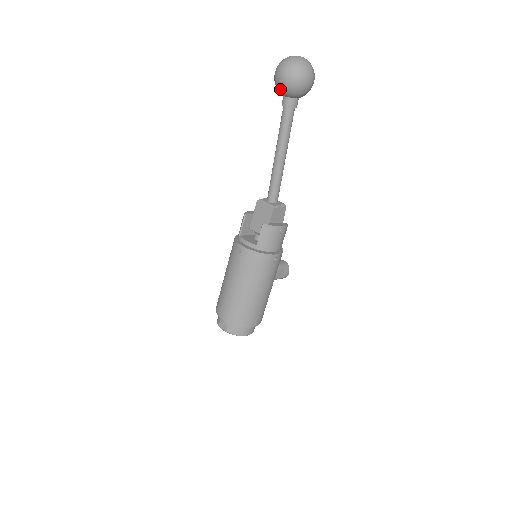
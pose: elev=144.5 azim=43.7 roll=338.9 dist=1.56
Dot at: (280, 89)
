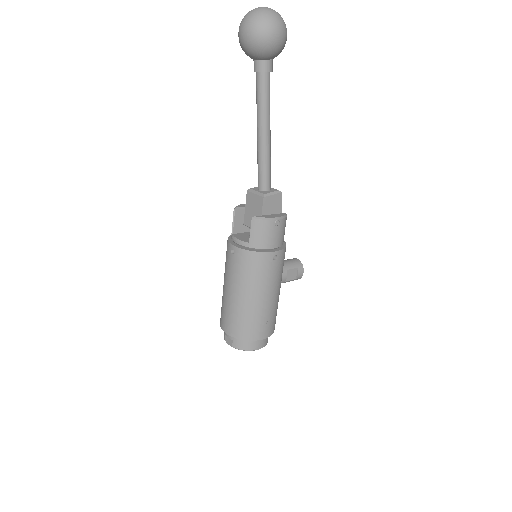
Dot at: (246, 51)
